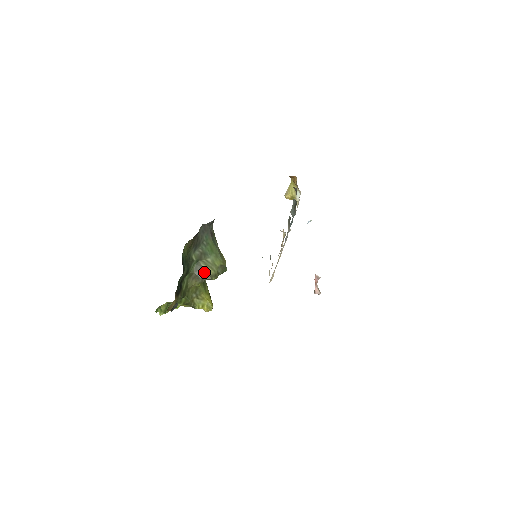
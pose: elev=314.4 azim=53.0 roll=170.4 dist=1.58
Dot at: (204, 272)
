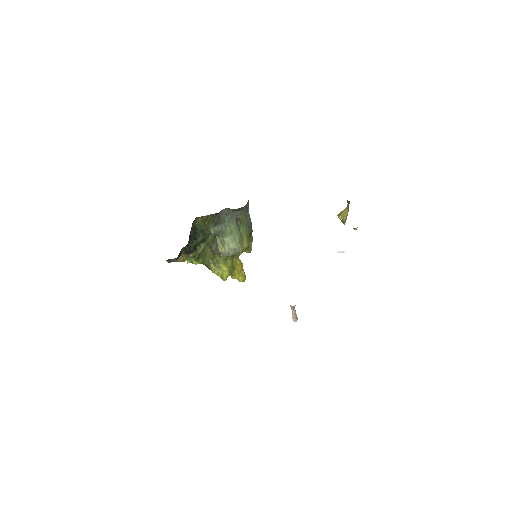
Dot at: (217, 247)
